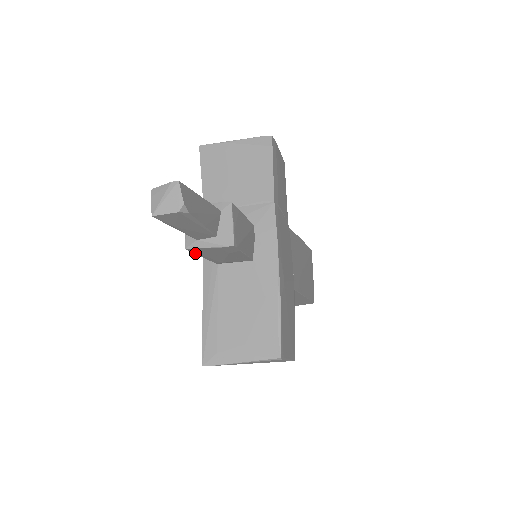
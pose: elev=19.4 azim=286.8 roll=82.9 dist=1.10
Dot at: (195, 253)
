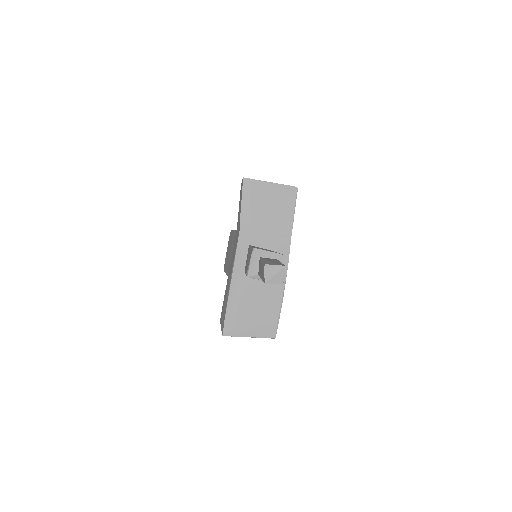
Dot at: occluded
